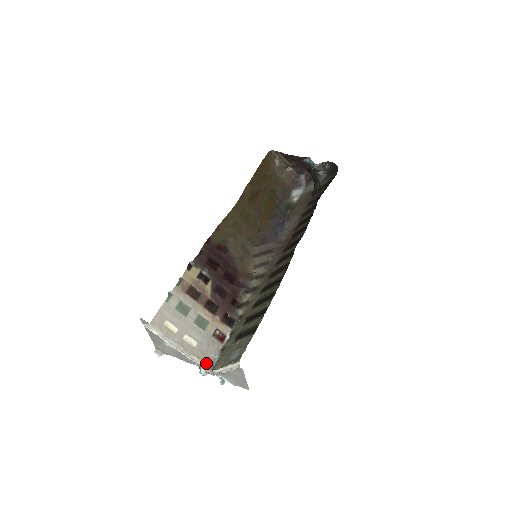
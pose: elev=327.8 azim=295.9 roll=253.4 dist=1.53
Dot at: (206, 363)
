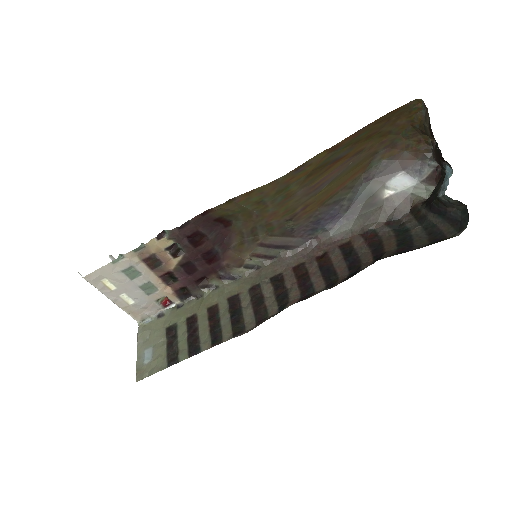
Dot at: (137, 318)
